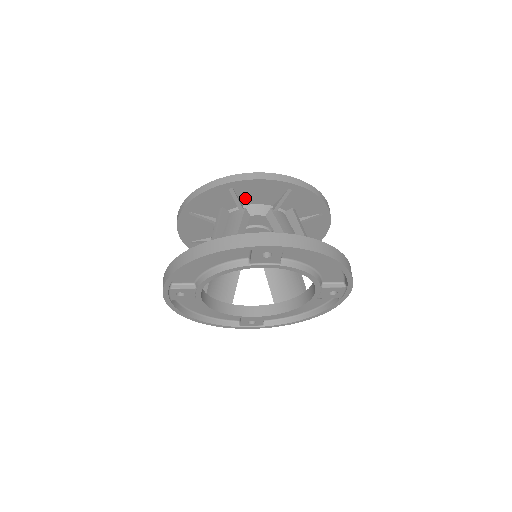
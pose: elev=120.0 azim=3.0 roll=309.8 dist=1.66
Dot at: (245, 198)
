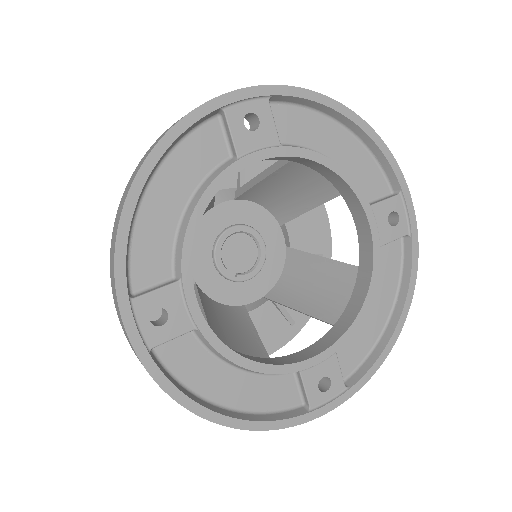
Dot at: occluded
